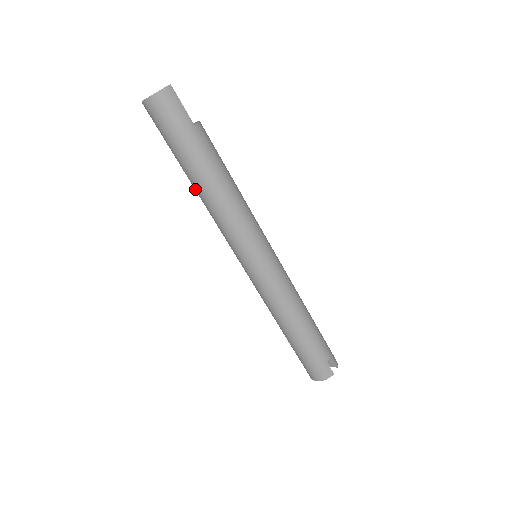
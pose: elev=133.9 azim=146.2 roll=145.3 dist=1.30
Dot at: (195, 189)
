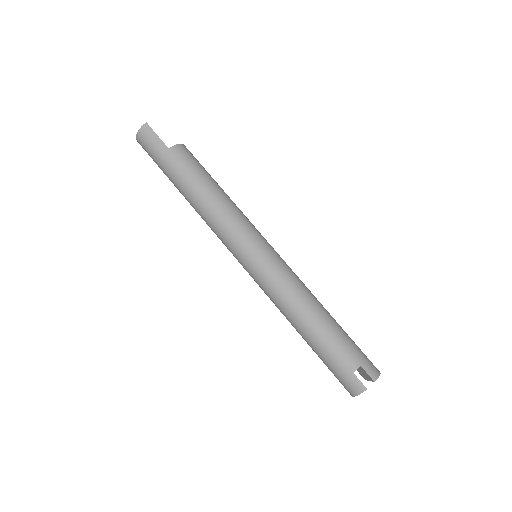
Dot at: occluded
